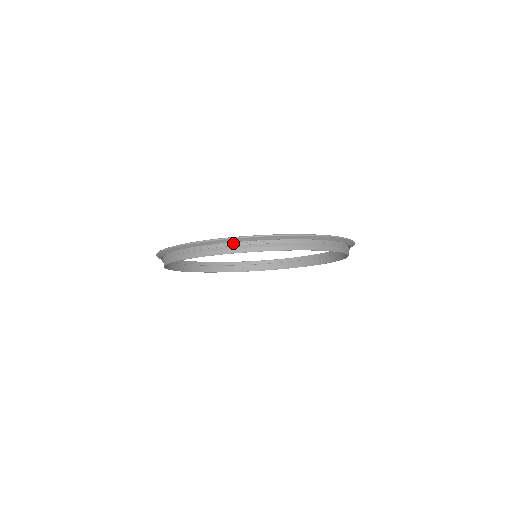
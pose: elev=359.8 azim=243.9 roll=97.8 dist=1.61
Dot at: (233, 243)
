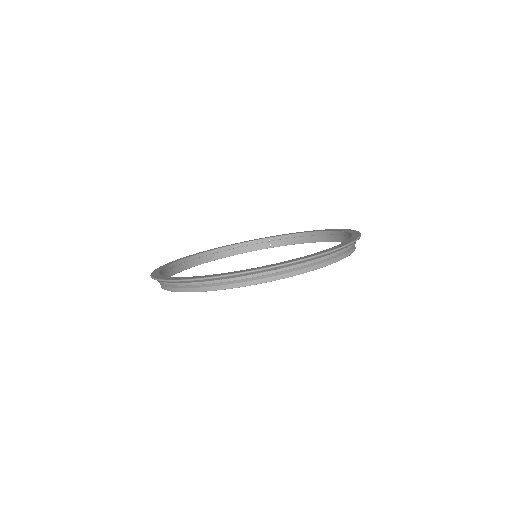
Dot at: occluded
